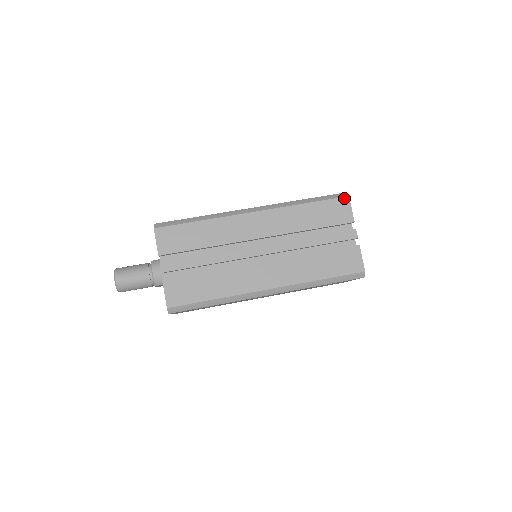
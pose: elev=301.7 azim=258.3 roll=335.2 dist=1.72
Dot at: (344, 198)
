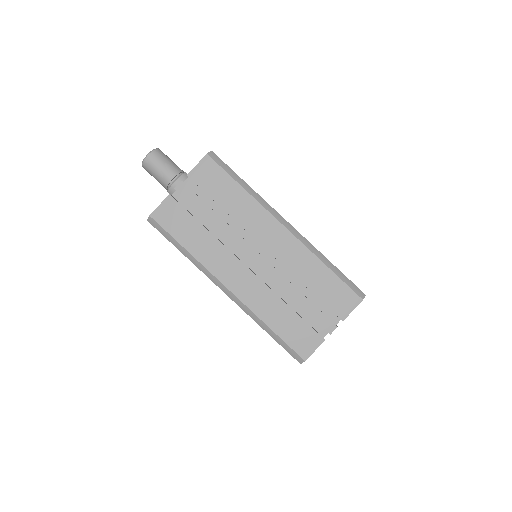
Dot at: (358, 297)
